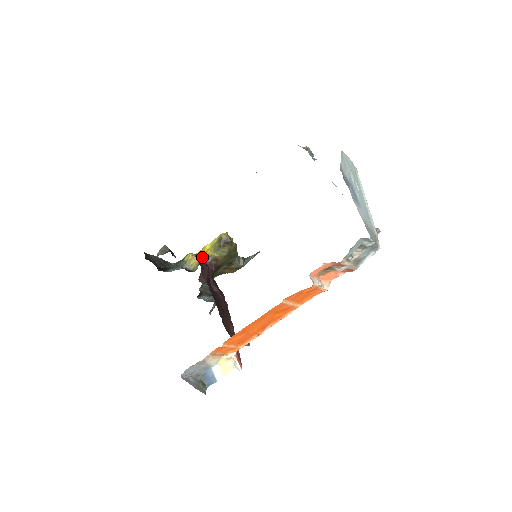
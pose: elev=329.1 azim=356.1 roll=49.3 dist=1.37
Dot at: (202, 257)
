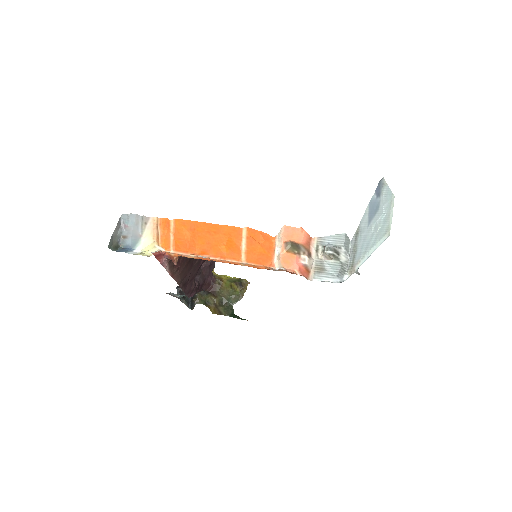
Dot at: (216, 275)
